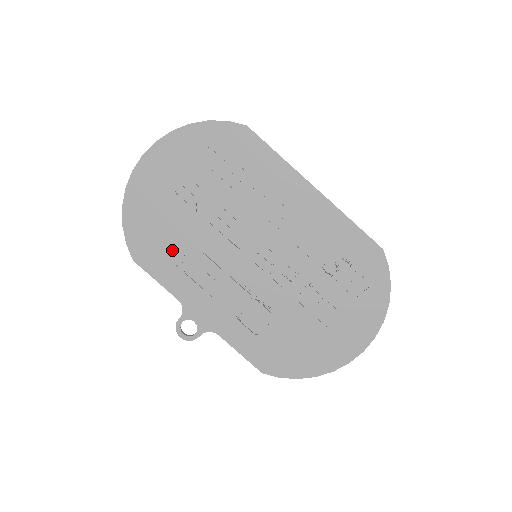
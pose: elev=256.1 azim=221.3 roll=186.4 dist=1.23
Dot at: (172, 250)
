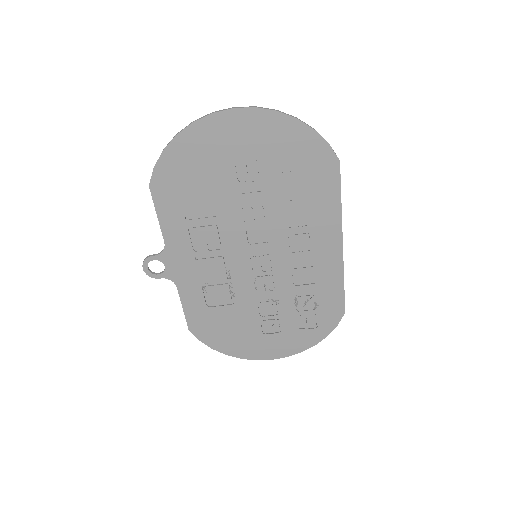
Dot at: (192, 204)
